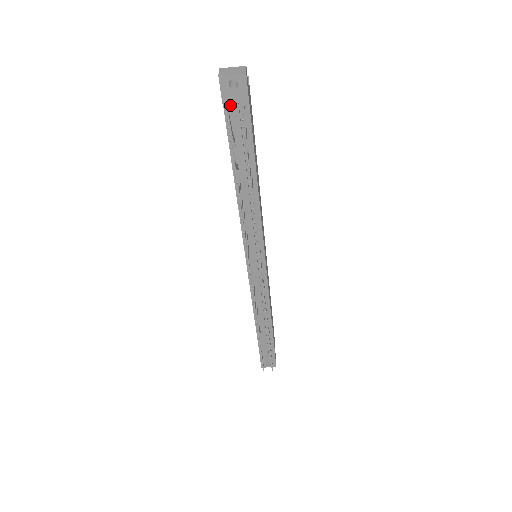
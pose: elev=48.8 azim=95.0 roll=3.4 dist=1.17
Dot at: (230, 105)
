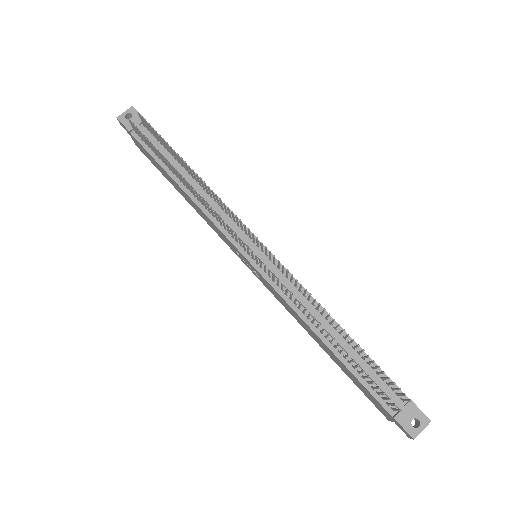
Dot at: occluded
